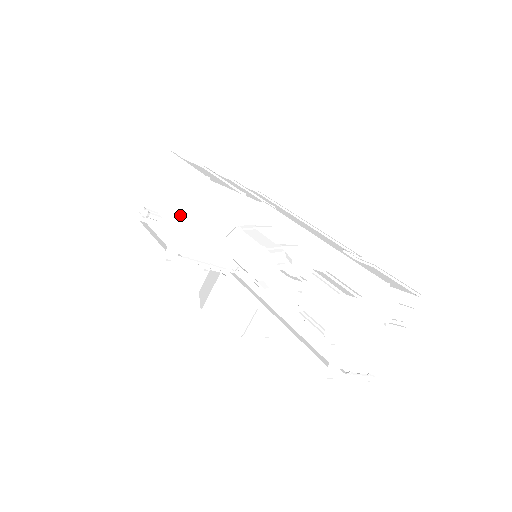
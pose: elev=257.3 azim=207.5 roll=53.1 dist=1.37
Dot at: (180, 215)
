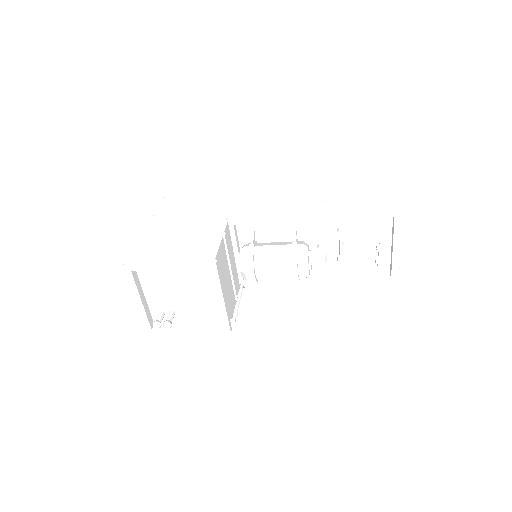
Dot at: (200, 298)
